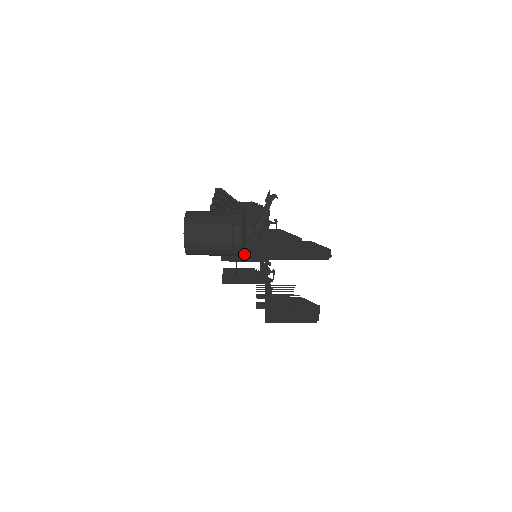
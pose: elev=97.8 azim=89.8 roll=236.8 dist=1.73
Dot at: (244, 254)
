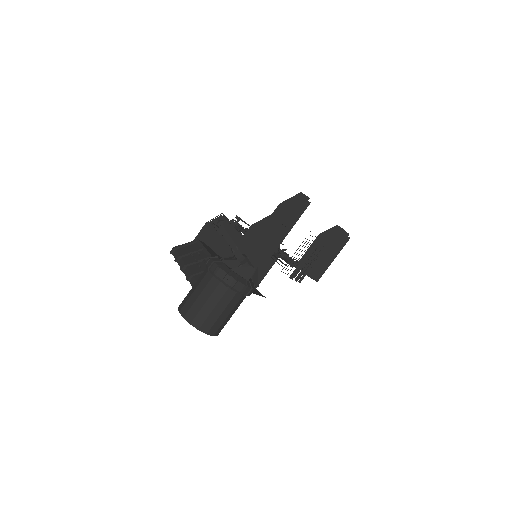
Dot at: (253, 284)
